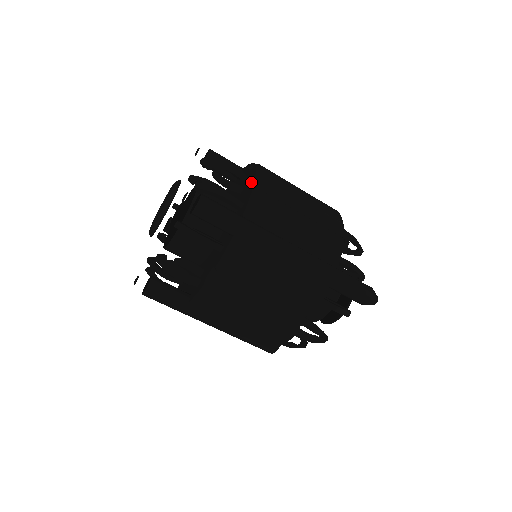
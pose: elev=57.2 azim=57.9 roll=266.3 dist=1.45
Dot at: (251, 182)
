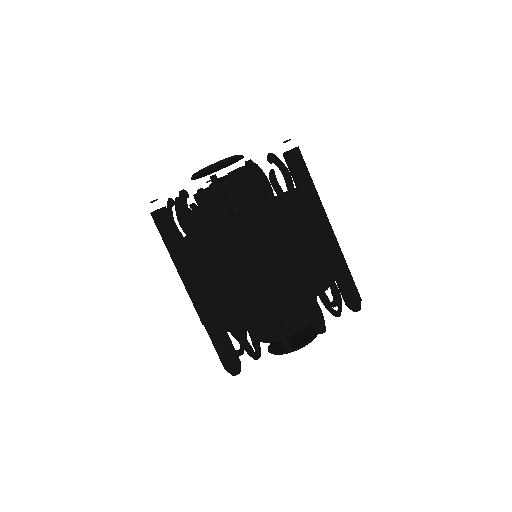
Dot at: (284, 192)
